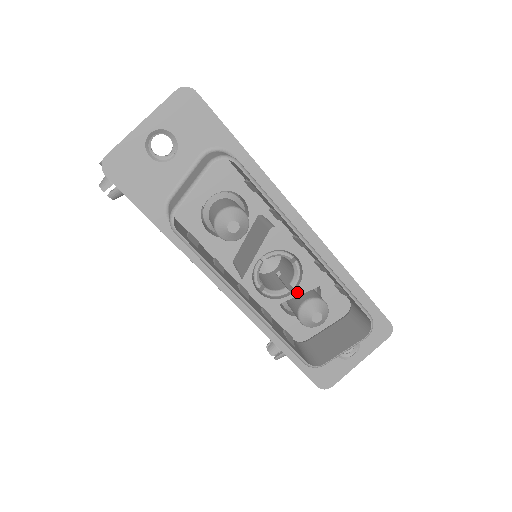
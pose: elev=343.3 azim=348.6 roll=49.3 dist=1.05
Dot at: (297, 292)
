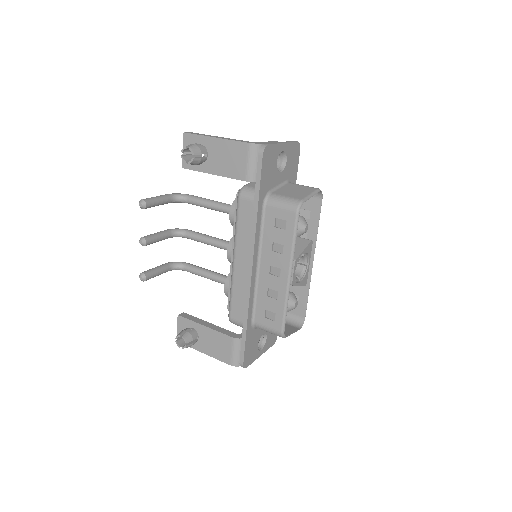
Dot at: (300, 283)
